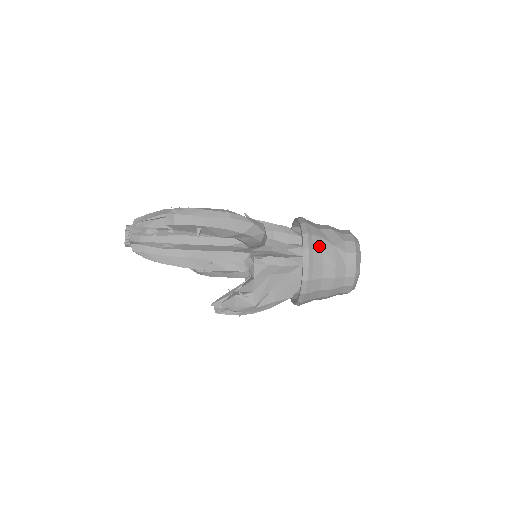
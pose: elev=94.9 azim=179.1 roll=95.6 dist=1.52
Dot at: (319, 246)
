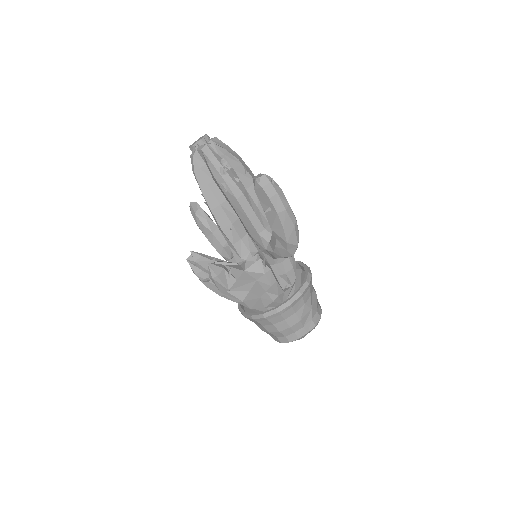
Dot at: (306, 299)
